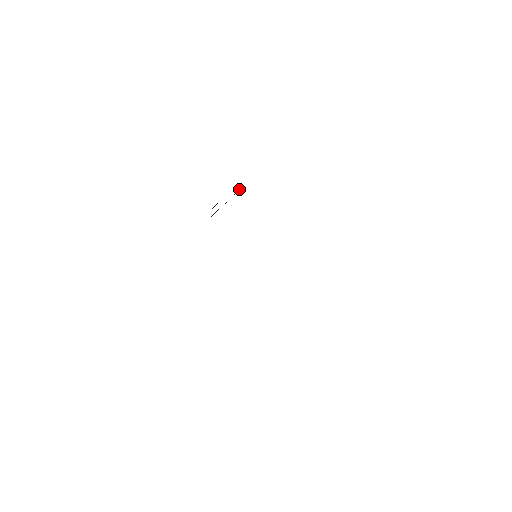
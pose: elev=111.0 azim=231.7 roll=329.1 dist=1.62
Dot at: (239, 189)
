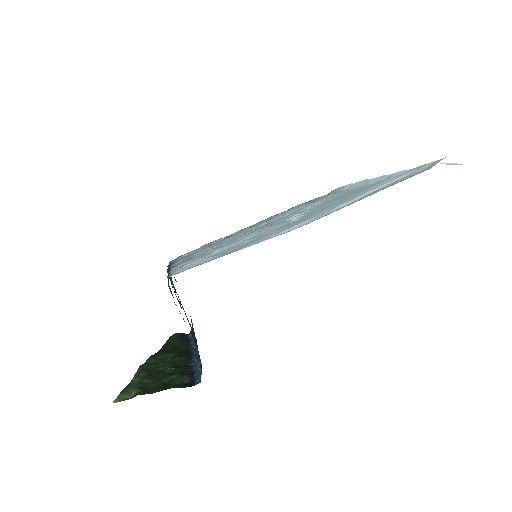
Dot at: occluded
